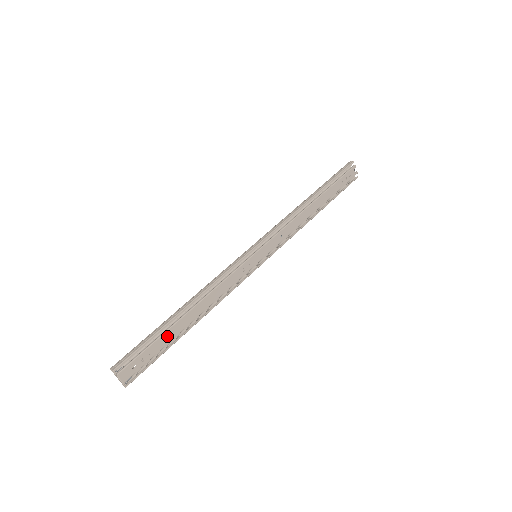
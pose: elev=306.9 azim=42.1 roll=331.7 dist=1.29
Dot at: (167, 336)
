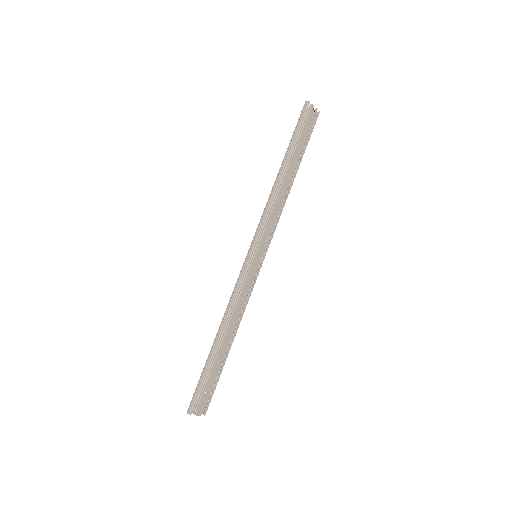
Dot at: (216, 366)
